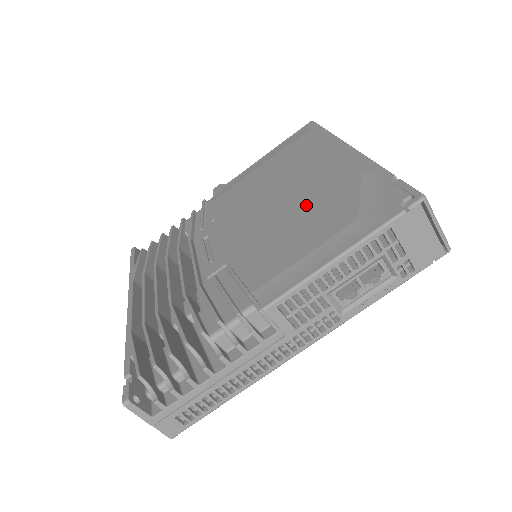
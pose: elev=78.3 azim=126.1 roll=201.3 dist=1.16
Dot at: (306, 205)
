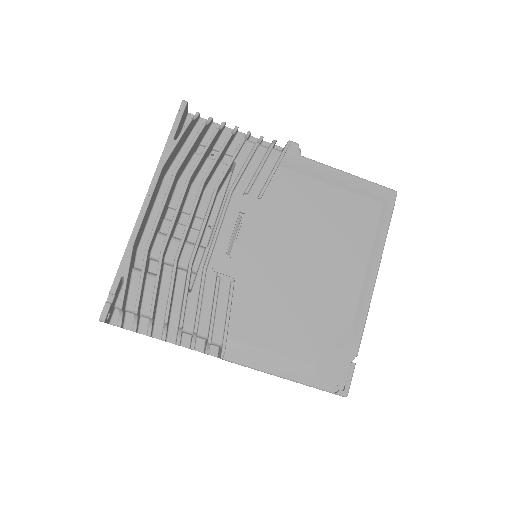
Dot at: (310, 302)
